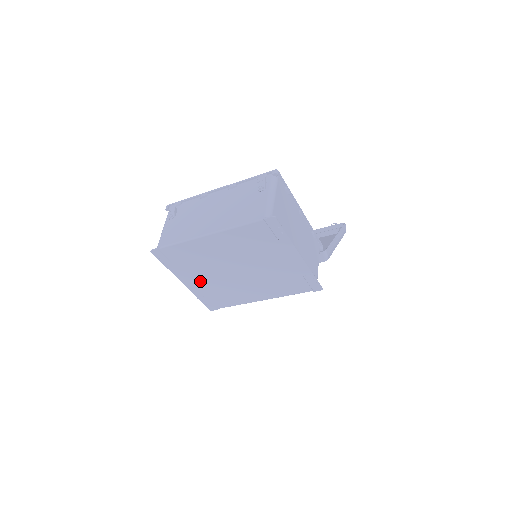
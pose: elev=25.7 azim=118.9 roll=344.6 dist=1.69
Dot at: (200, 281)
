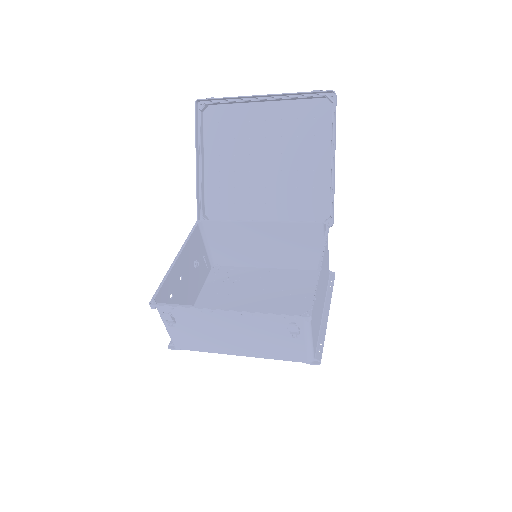
Dot at: occluded
